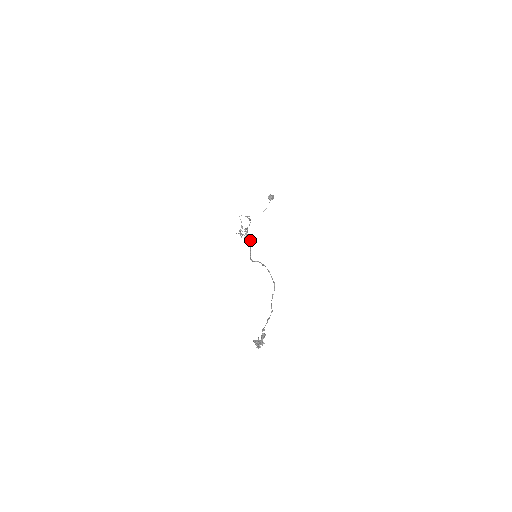
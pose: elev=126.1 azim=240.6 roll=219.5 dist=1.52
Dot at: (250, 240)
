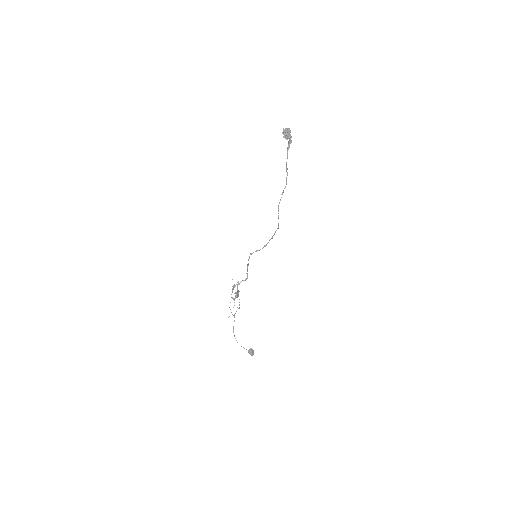
Dot at: (245, 280)
